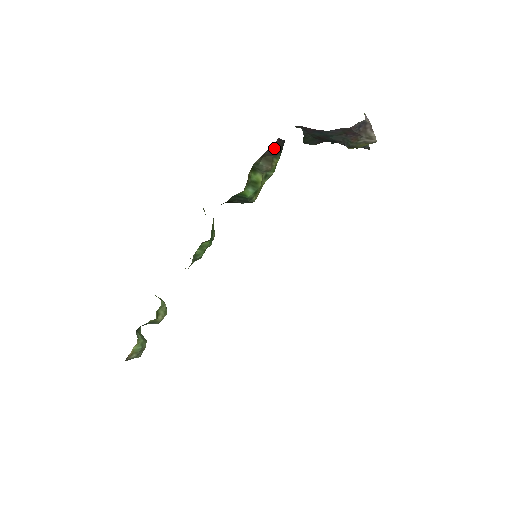
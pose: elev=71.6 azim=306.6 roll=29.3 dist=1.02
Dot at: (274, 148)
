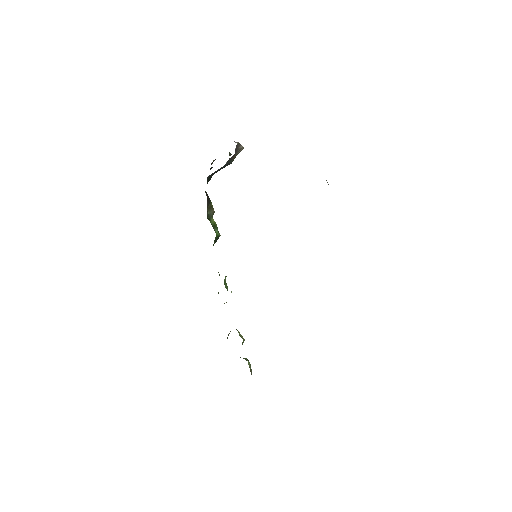
Dot at: (207, 199)
